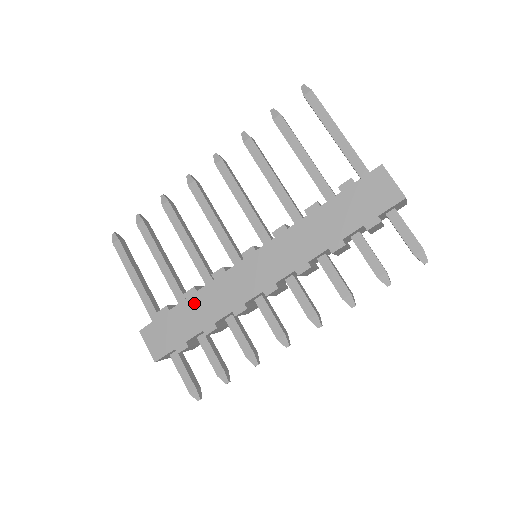
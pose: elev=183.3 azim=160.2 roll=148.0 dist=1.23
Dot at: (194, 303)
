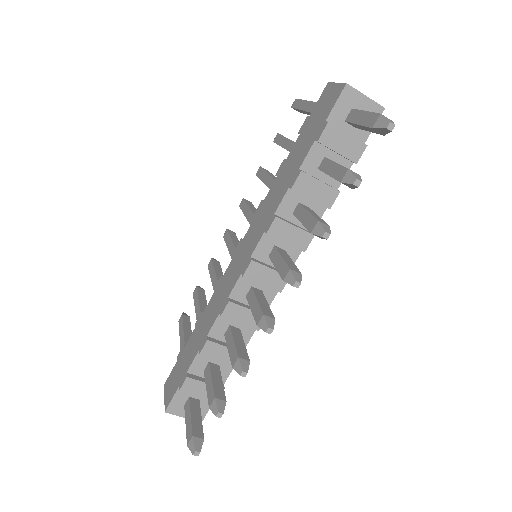
Dot at: (199, 326)
